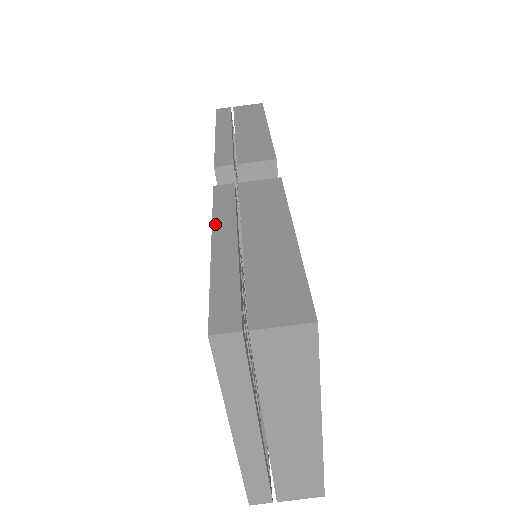
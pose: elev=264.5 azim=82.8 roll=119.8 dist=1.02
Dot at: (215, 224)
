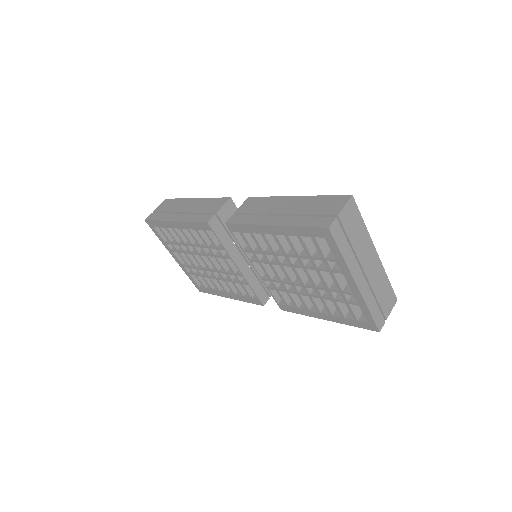
Dot at: (258, 223)
